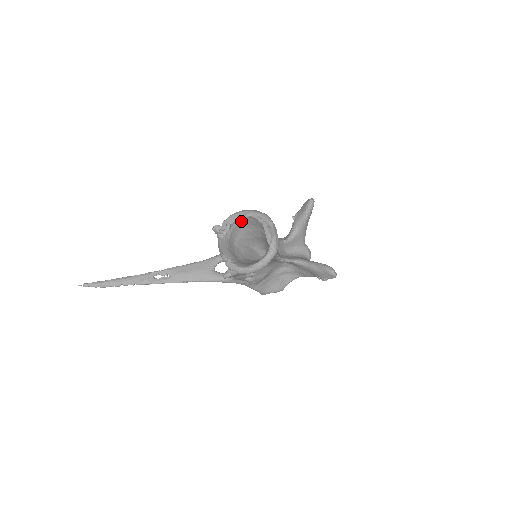
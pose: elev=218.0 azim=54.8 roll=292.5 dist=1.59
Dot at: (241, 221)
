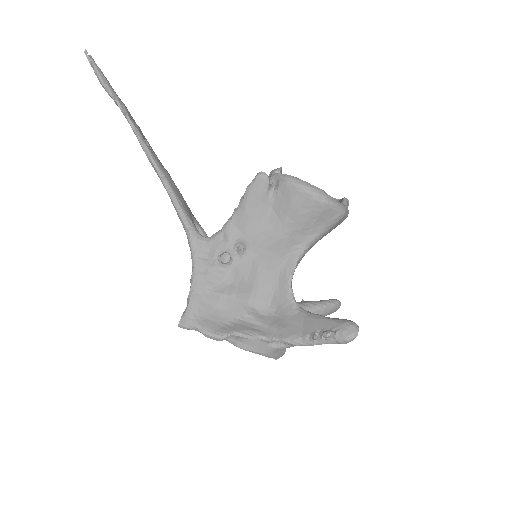
Dot at: occluded
